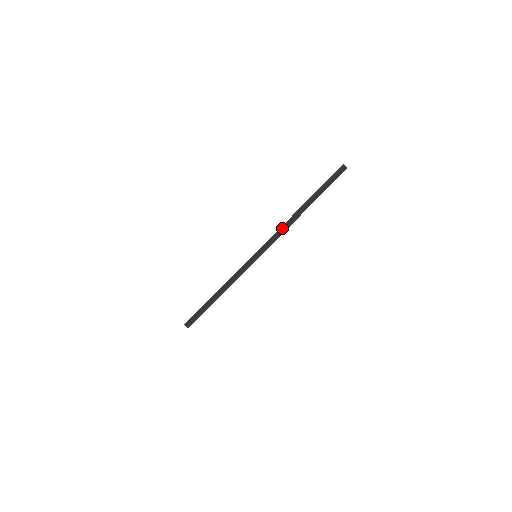
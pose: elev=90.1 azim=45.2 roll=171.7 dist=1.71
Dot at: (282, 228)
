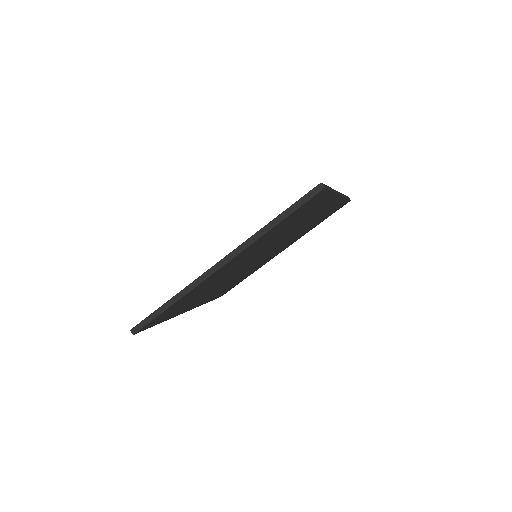
Dot at: (236, 250)
